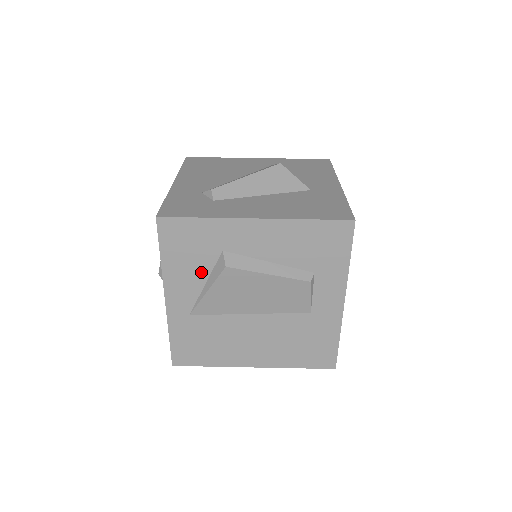
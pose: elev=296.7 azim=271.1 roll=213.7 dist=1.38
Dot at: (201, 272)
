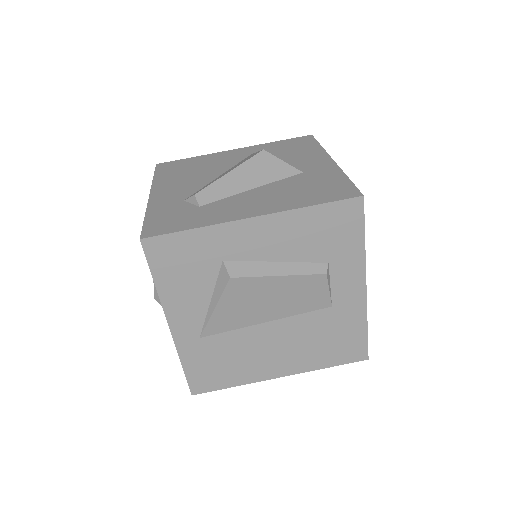
Dot at: (203, 289)
